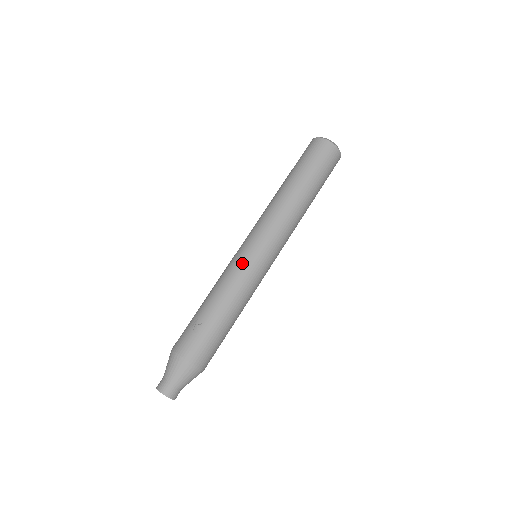
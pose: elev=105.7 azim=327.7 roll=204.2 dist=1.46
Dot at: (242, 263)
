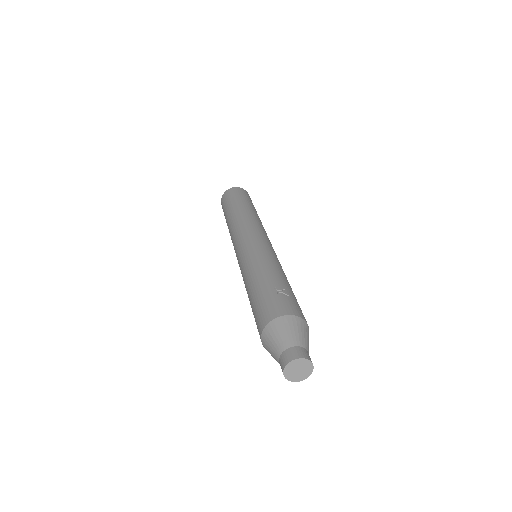
Dot at: (266, 248)
